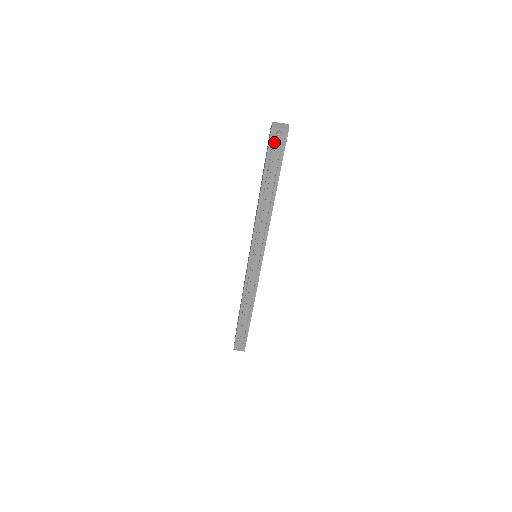
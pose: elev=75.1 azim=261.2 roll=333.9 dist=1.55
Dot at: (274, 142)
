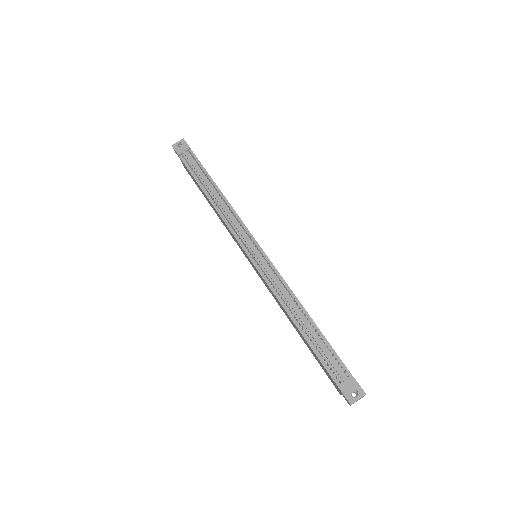
Dot at: (181, 152)
